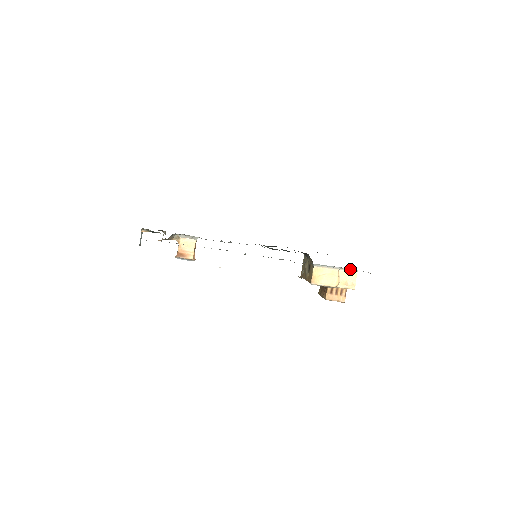
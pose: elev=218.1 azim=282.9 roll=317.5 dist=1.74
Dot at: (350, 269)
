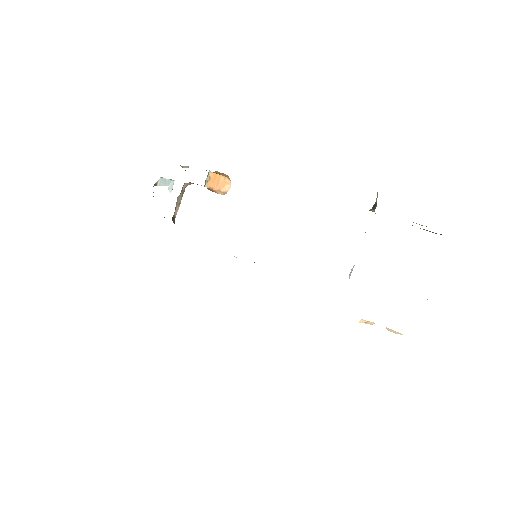
Dot at: occluded
